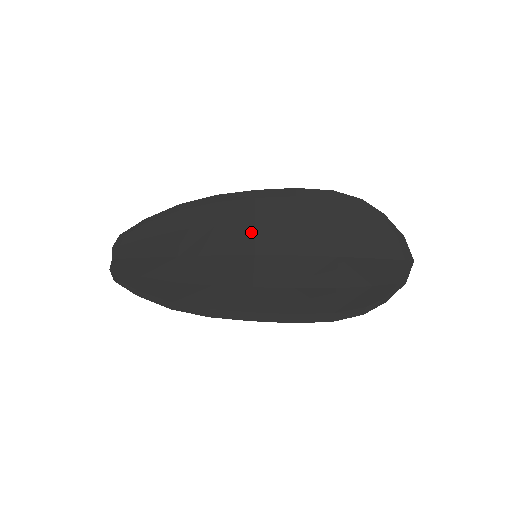
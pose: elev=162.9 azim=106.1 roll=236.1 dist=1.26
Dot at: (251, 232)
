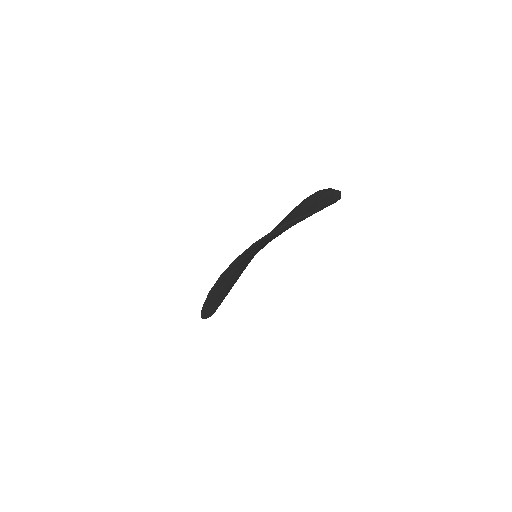
Dot at: occluded
